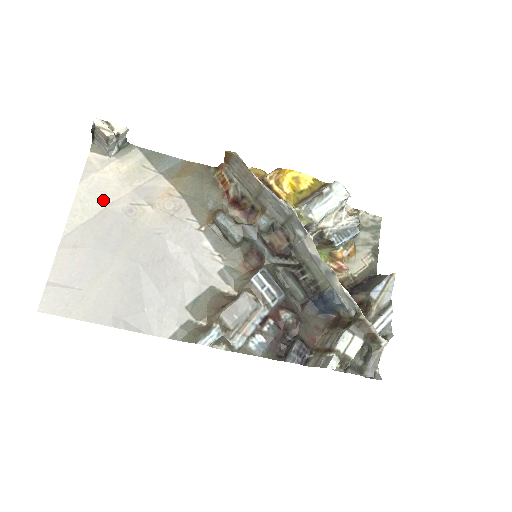
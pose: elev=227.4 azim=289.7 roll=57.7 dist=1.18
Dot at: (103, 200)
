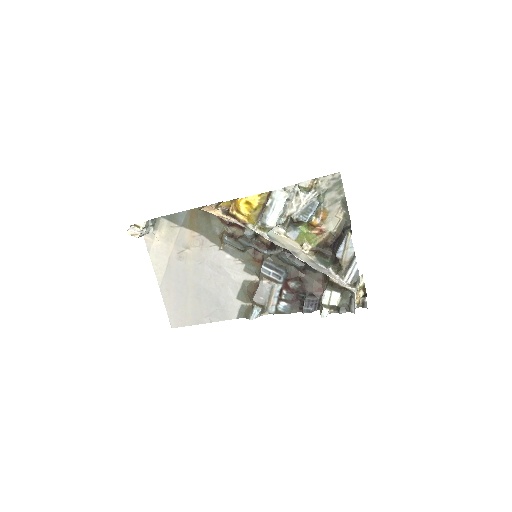
Dot at: (165, 258)
